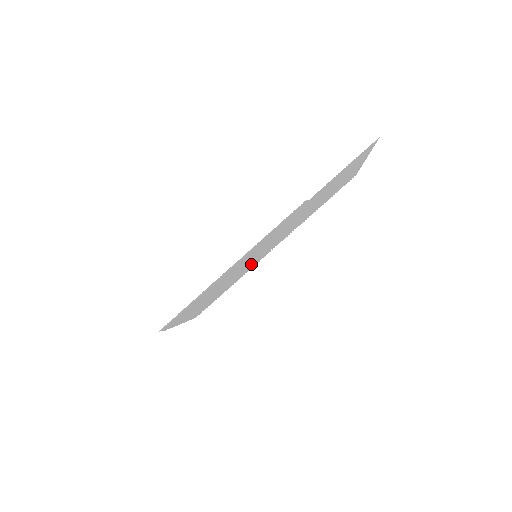
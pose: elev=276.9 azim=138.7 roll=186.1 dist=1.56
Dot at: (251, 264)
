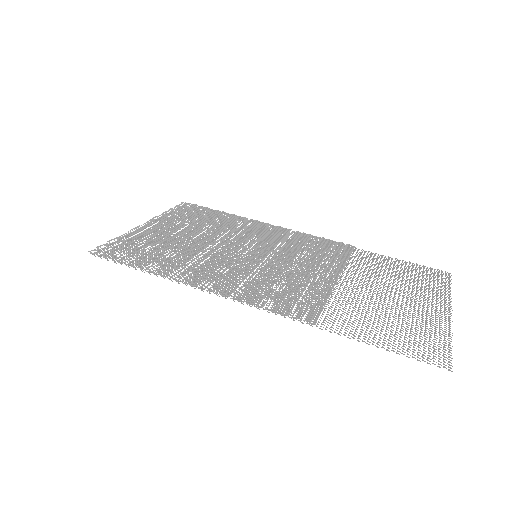
Dot at: (258, 240)
